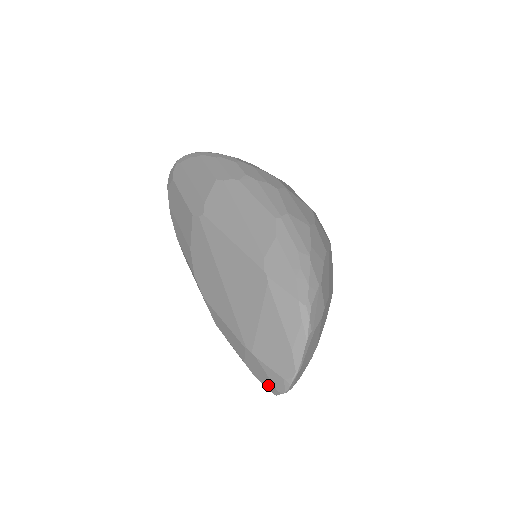
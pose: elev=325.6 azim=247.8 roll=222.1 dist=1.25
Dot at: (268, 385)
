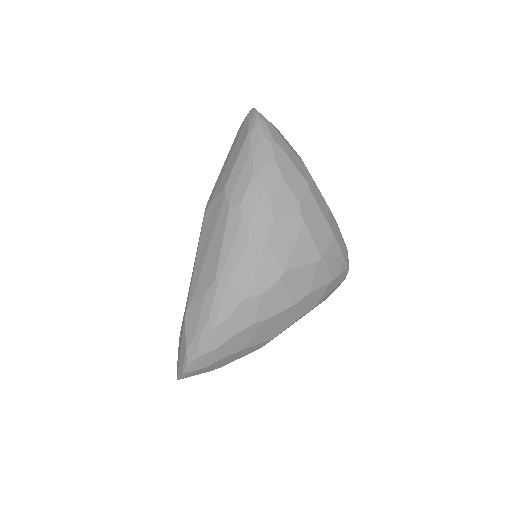
Dot at: occluded
